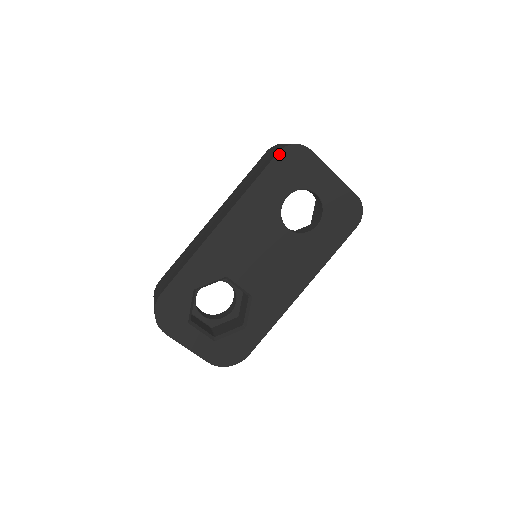
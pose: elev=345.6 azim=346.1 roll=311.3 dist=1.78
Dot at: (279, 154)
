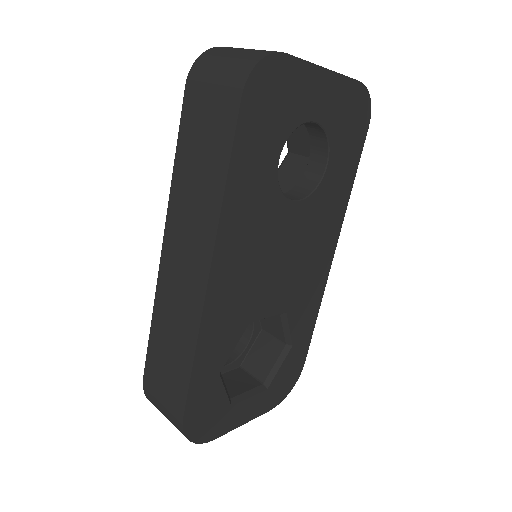
Dot at: (244, 98)
